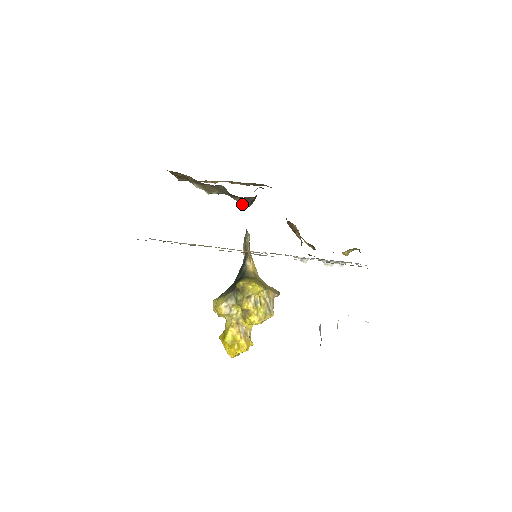
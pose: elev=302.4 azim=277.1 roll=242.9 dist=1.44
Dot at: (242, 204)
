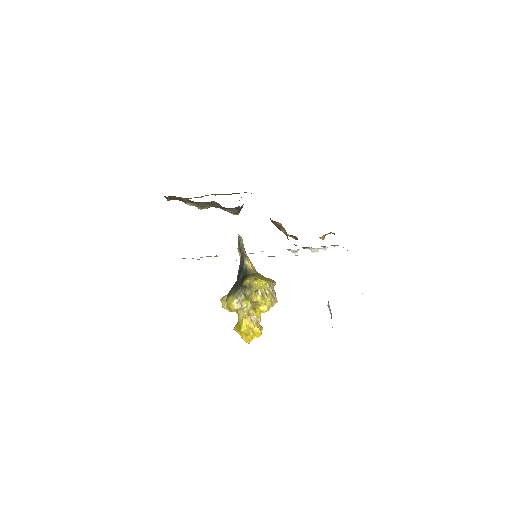
Dot at: (232, 213)
